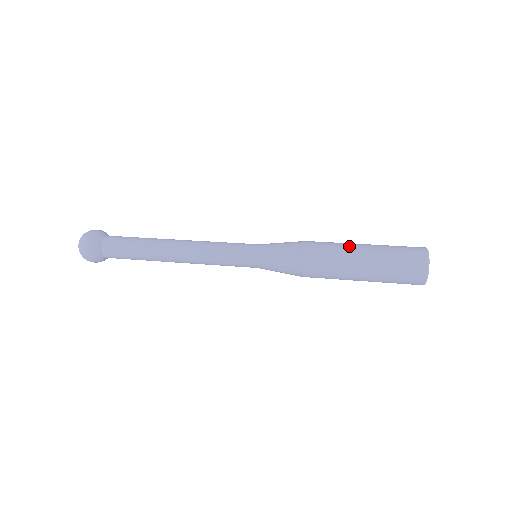
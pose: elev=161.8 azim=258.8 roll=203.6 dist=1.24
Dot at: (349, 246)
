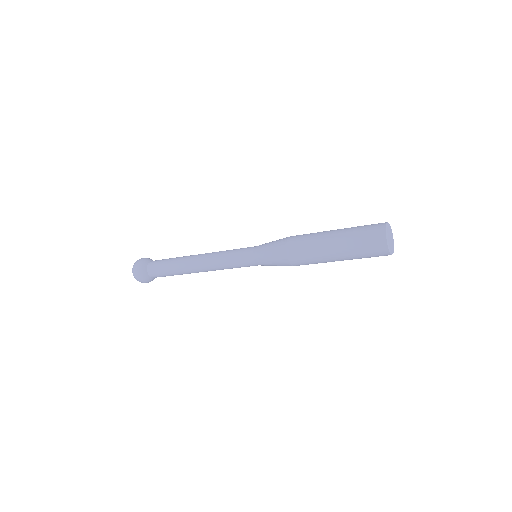
Dot at: occluded
